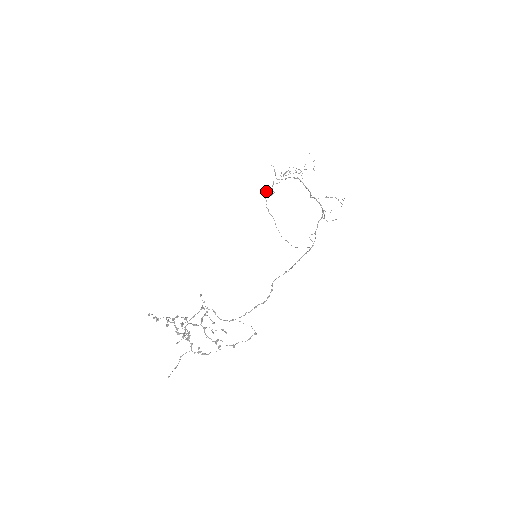
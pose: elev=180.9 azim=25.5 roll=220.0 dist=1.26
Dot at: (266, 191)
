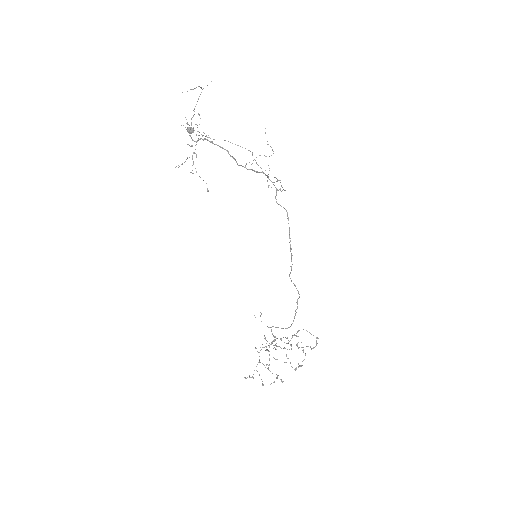
Dot at: occluded
